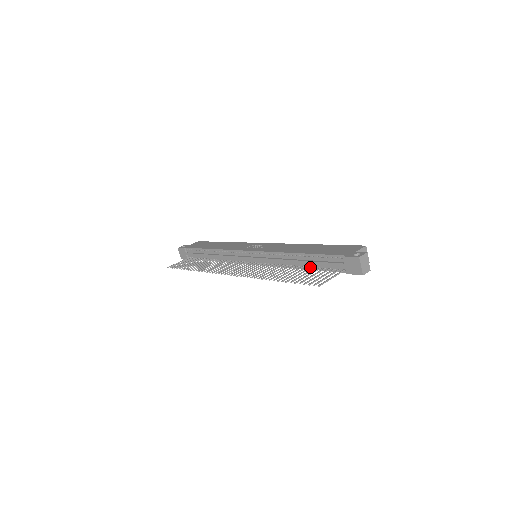
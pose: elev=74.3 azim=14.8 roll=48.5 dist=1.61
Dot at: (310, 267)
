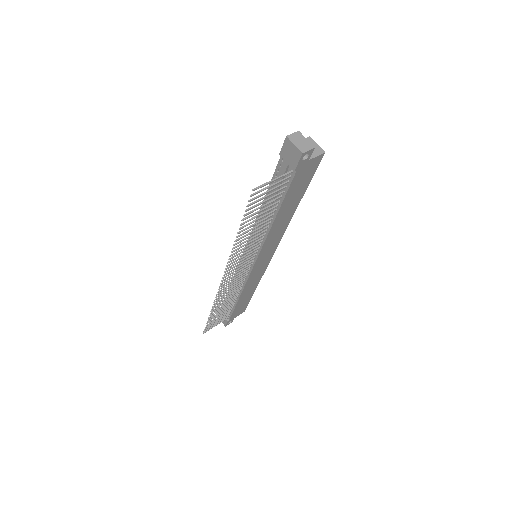
Dot at: (275, 205)
